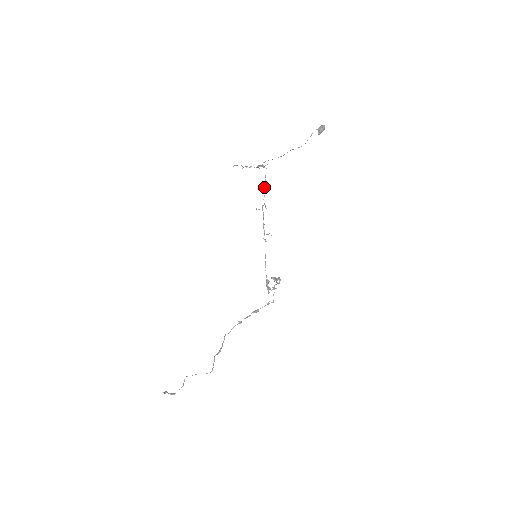
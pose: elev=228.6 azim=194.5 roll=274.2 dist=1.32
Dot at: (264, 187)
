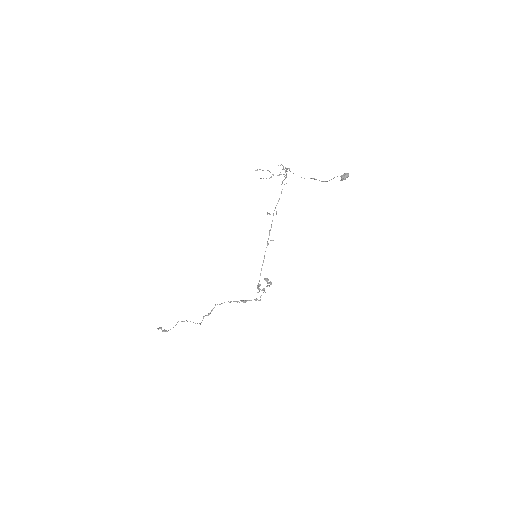
Dot at: (281, 192)
